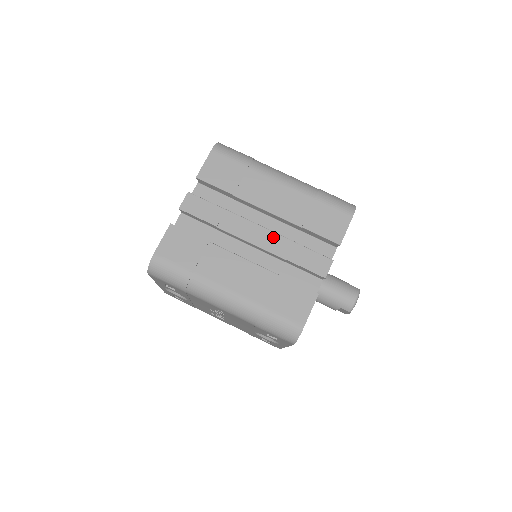
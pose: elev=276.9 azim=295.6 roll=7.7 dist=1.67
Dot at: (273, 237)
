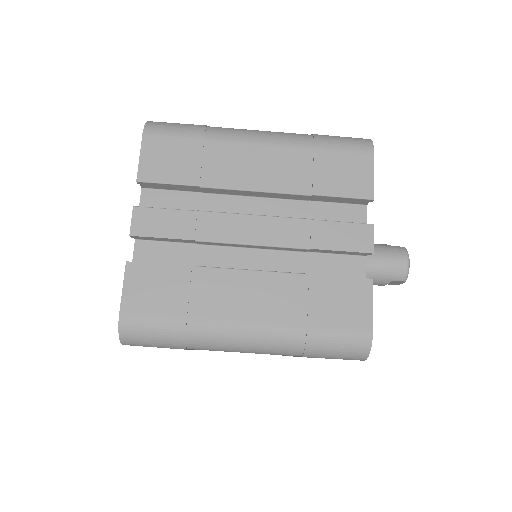
Dot at: (279, 224)
